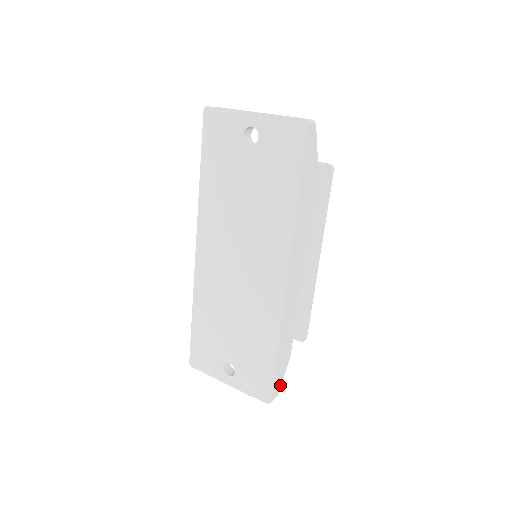
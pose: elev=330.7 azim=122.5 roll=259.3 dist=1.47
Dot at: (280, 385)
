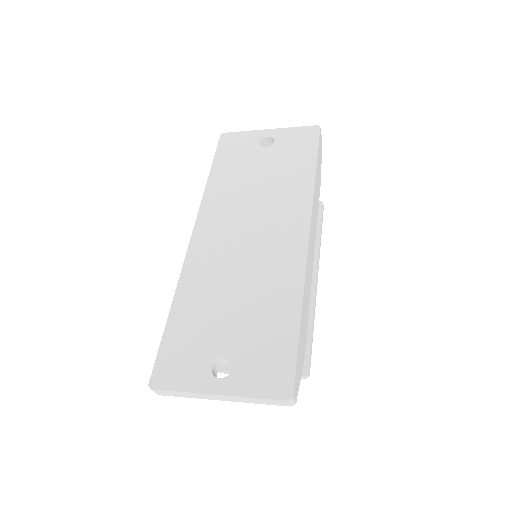
Dot at: (298, 388)
